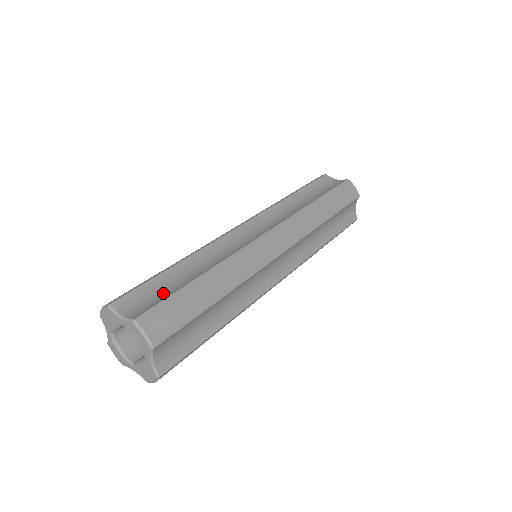
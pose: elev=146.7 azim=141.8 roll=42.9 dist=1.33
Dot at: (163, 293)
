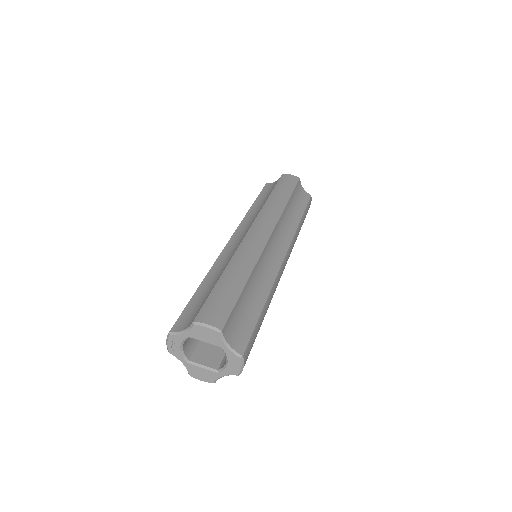
Dot at: (246, 320)
